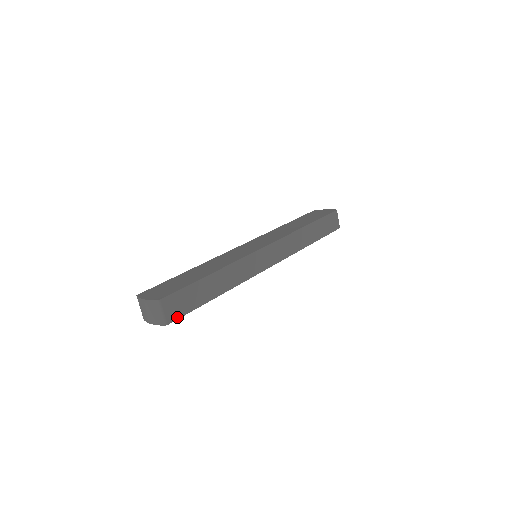
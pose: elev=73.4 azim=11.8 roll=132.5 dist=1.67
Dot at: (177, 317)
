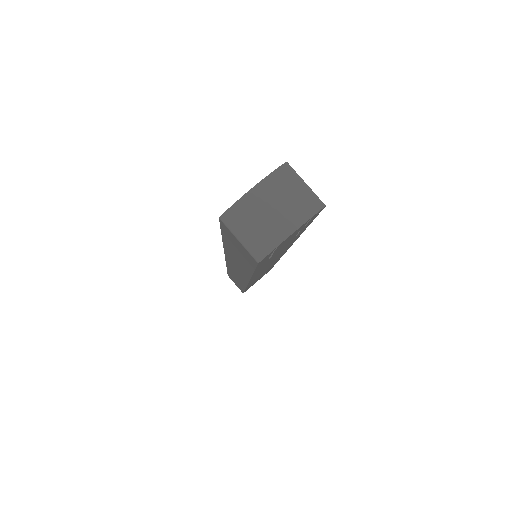
Dot at: occluded
